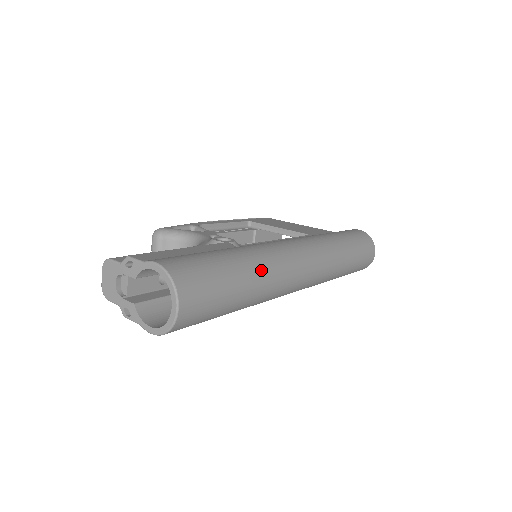
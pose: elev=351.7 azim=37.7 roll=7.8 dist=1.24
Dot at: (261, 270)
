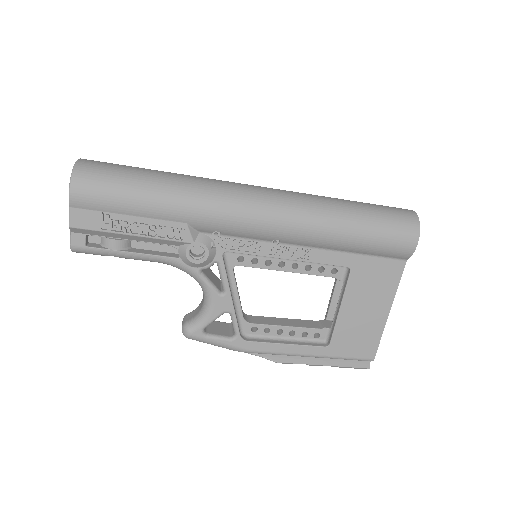
Dot at: occluded
